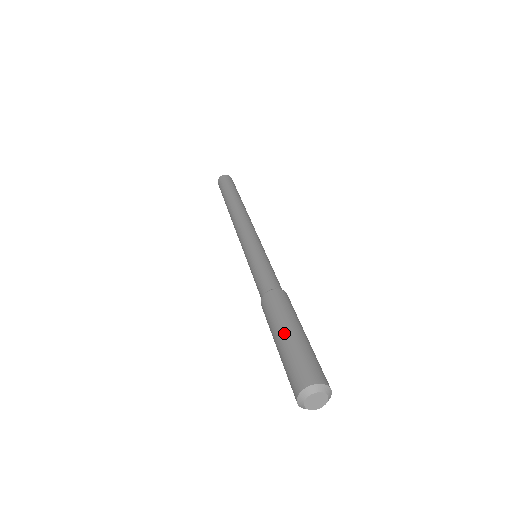
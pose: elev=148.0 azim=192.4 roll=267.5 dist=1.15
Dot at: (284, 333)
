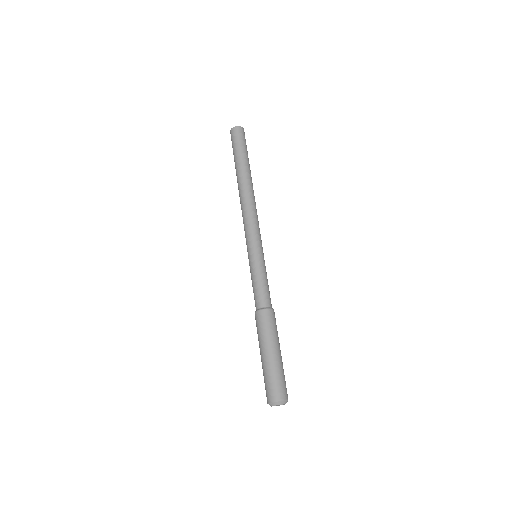
Dot at: occluded
